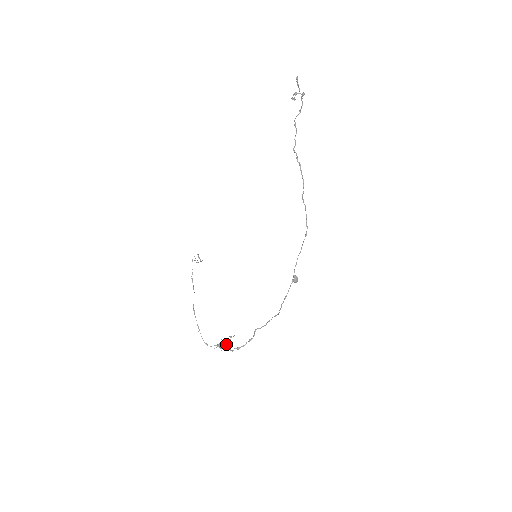
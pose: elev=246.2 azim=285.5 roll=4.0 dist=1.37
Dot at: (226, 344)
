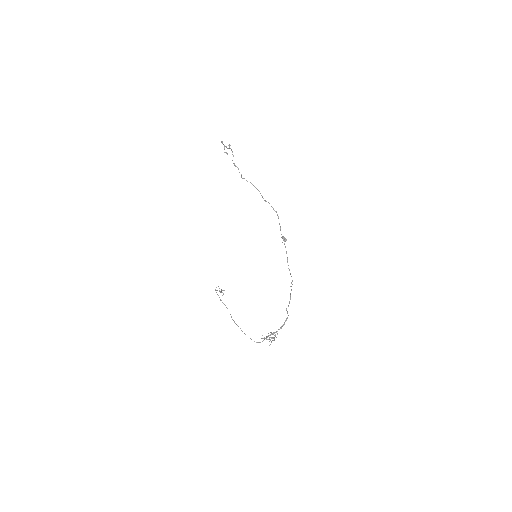
Dot at: (271, 332)
